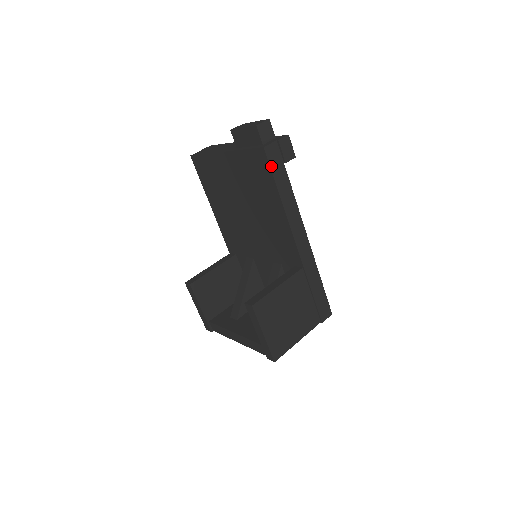
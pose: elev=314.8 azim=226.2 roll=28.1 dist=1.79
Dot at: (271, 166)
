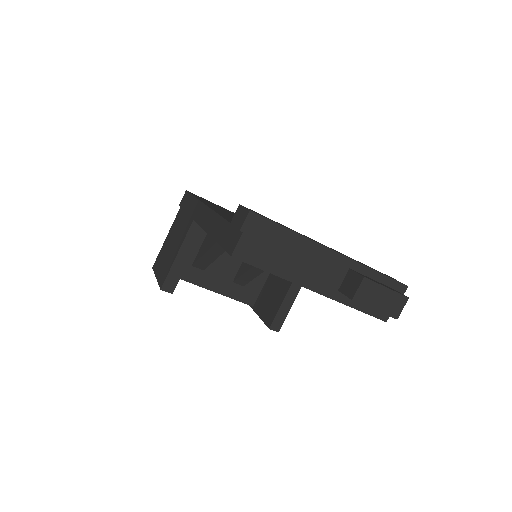
Dot at: occluded
